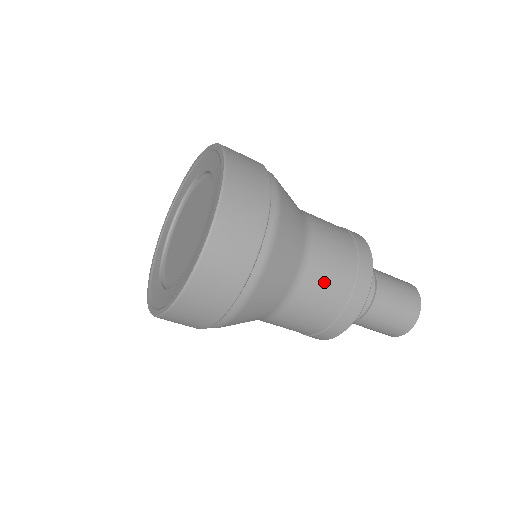
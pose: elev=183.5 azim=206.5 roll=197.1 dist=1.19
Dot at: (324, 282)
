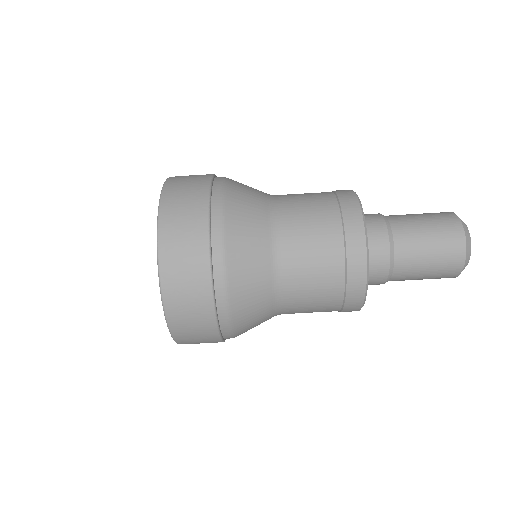
Dot at: (308, 264)
